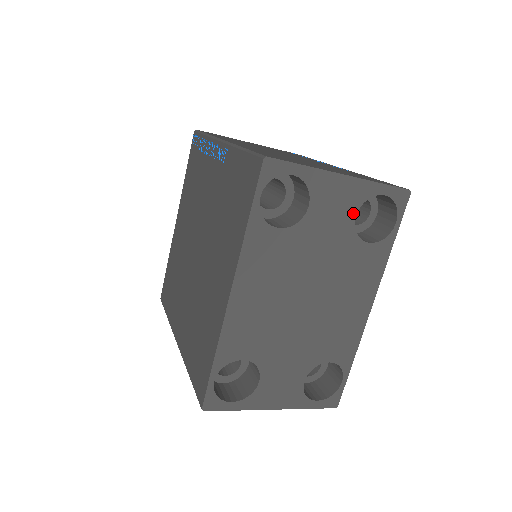
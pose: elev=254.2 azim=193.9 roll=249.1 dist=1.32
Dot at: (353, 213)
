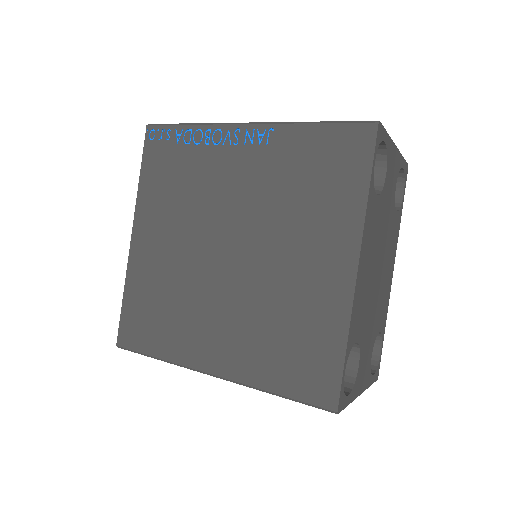
Dot at: (395, 183)
